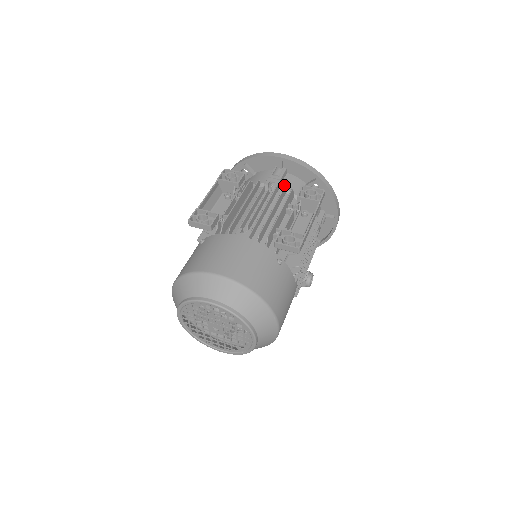
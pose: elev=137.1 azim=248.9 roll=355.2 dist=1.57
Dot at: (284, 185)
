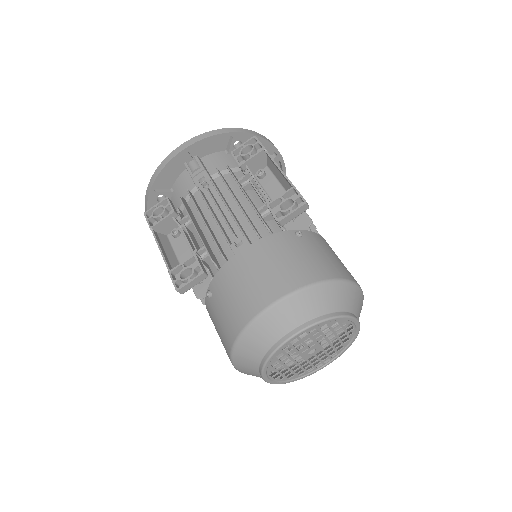
Dot at: (212, 171)
